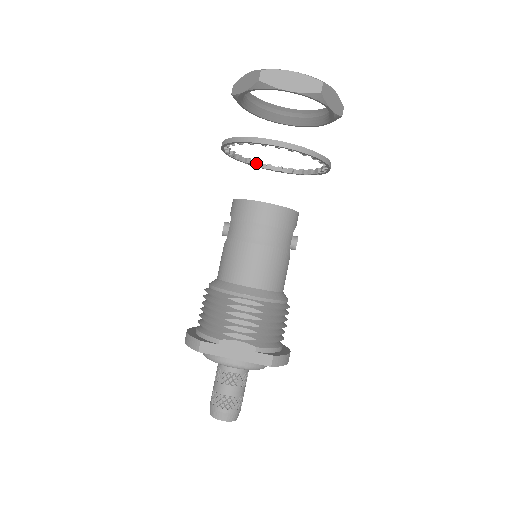
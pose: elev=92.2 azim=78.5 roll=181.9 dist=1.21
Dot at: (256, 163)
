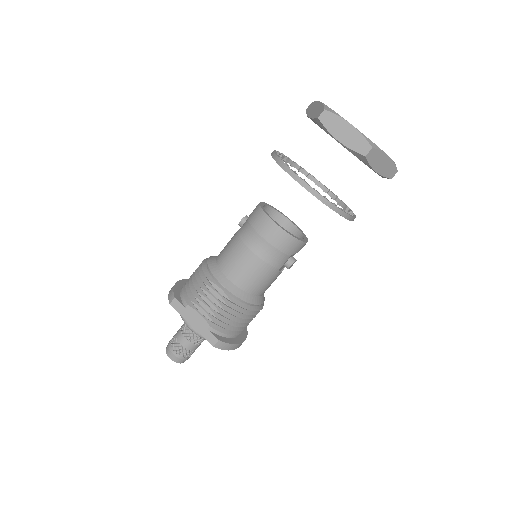
Dot at: (308, 175)
